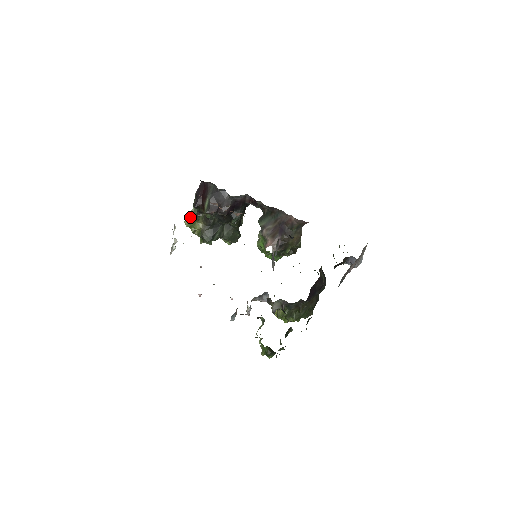
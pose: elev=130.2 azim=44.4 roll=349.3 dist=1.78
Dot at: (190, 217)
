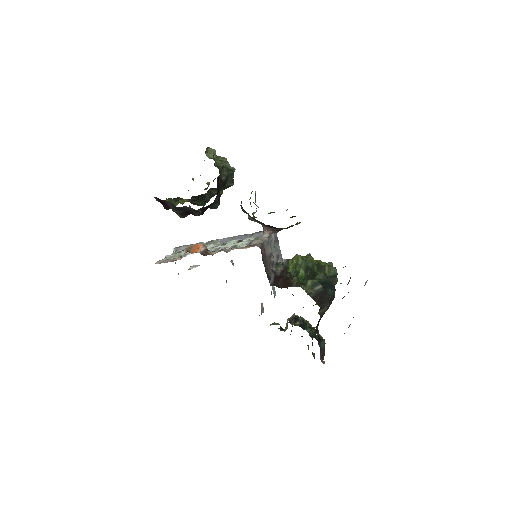
Dot at: occluded
